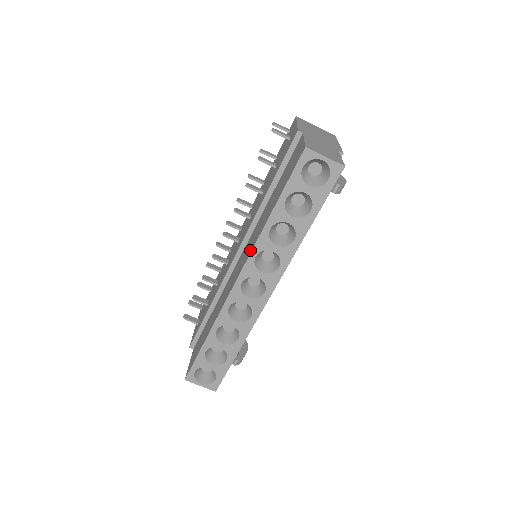
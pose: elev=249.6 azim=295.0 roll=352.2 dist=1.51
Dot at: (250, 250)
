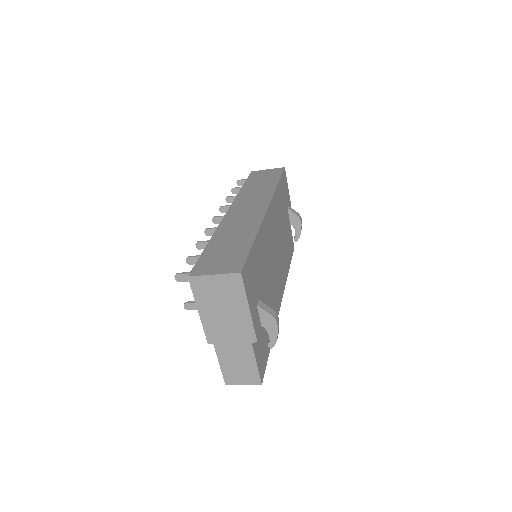
Dot at: occluded
